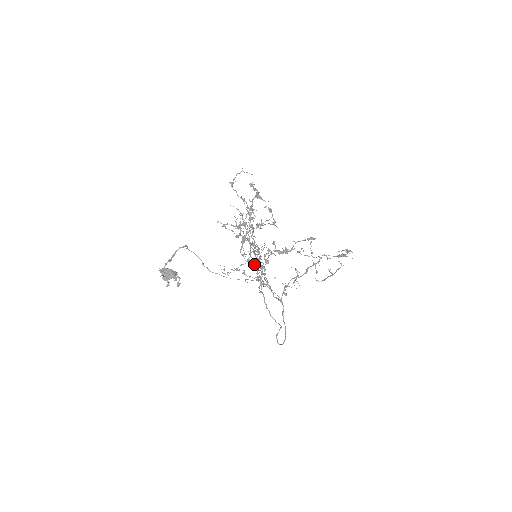
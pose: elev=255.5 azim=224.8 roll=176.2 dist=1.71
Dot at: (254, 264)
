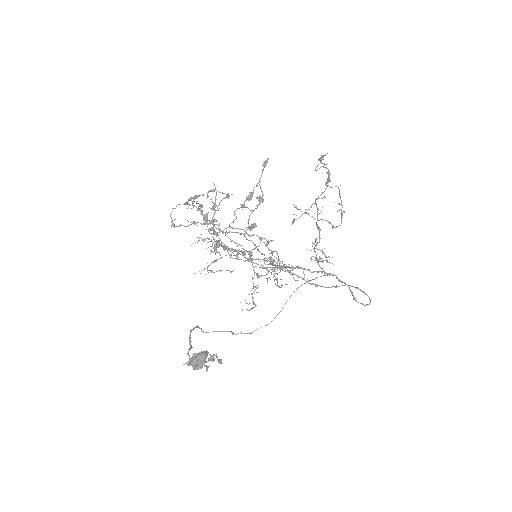
Dot at: occluded
